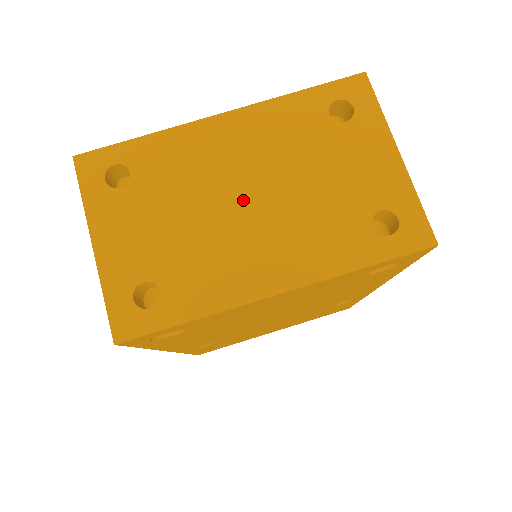
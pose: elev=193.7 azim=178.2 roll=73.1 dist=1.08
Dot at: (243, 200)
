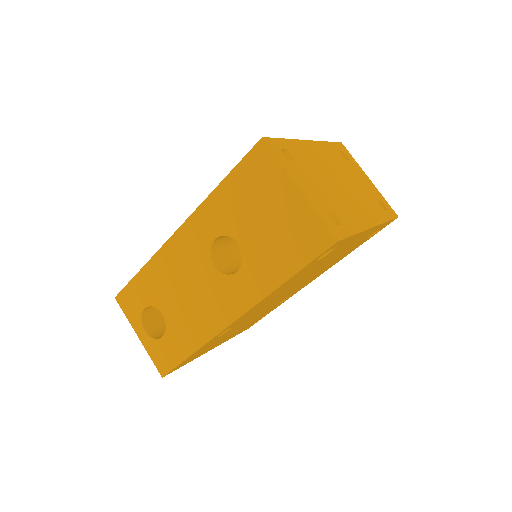
Dot at: (339, 183)
